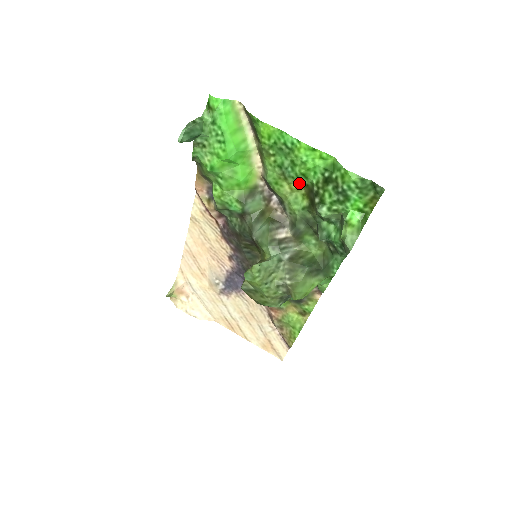
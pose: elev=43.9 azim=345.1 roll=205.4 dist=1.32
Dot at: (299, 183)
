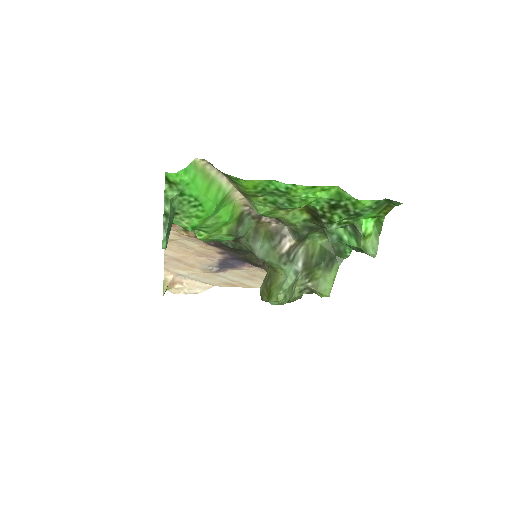
Dot at: occluded
